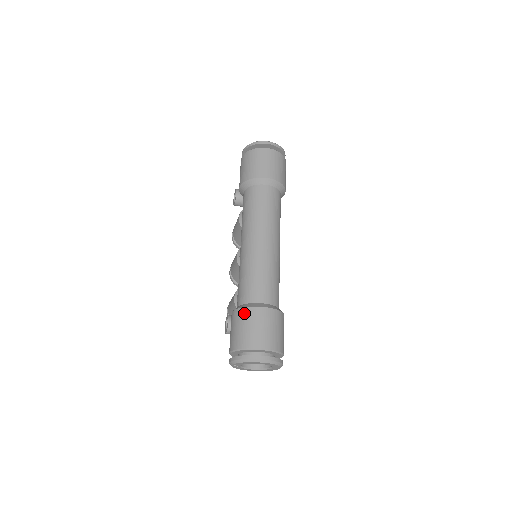
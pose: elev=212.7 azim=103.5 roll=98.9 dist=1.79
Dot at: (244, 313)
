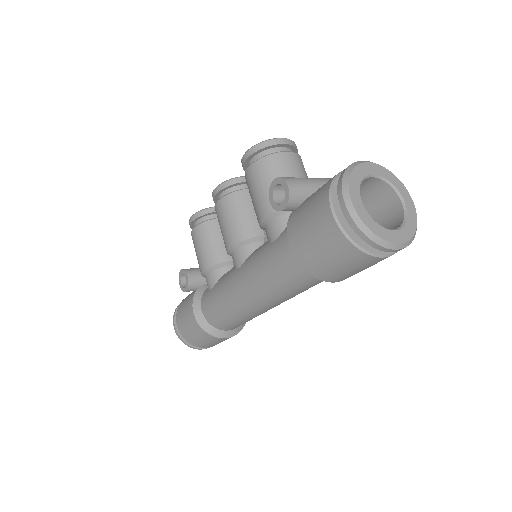
Dot at: (205, 335)
